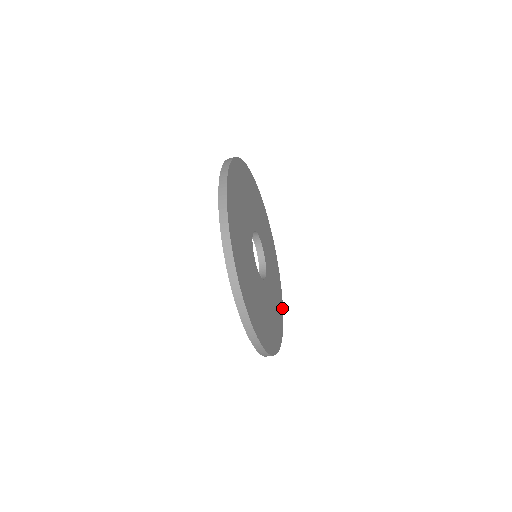
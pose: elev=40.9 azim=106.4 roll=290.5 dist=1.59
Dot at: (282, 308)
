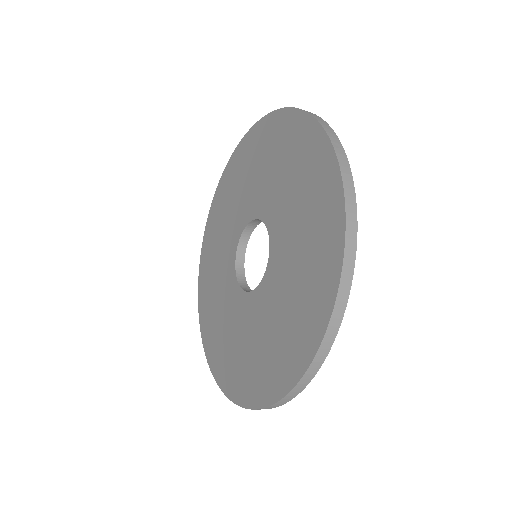
Dot at: occluded
